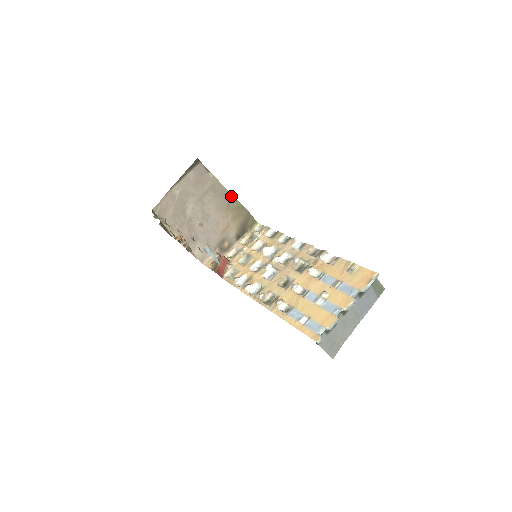
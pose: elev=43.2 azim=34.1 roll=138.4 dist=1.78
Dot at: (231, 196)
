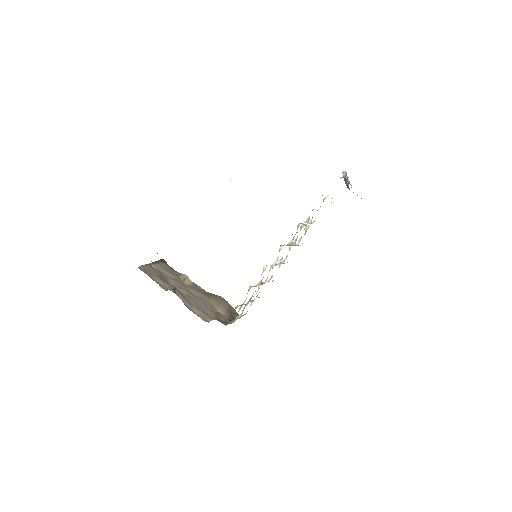
Dot at: (205, 292)
